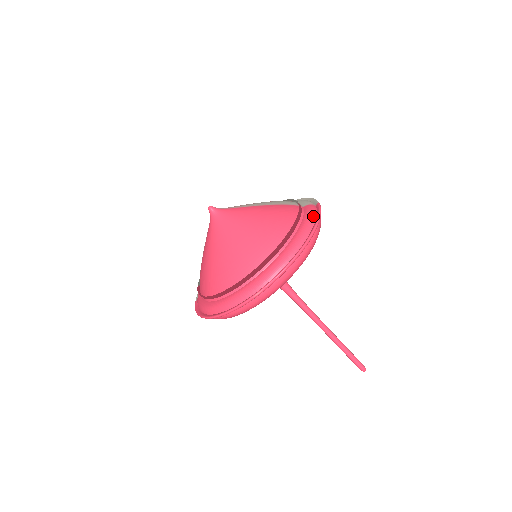
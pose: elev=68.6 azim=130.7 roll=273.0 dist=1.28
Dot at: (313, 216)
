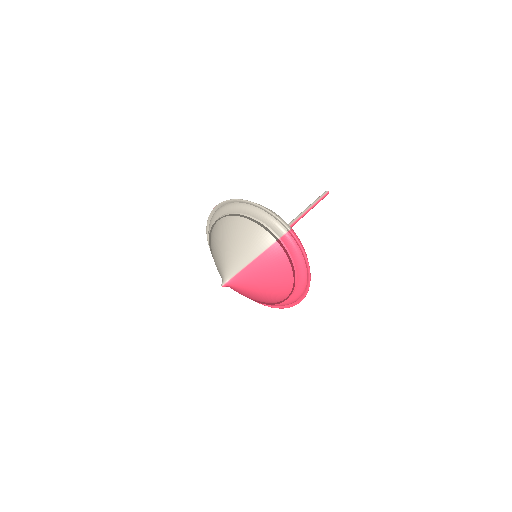
Dot at: (298, 252)
